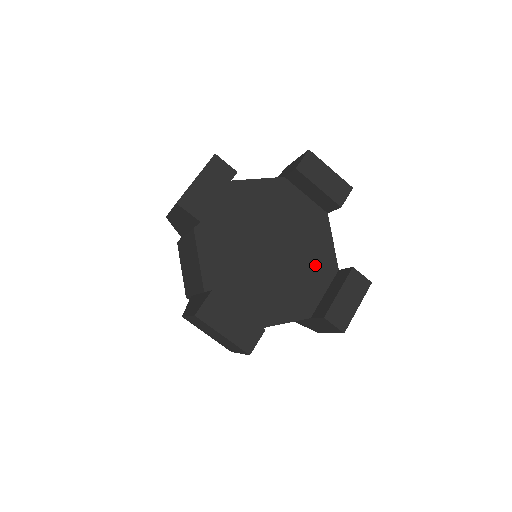
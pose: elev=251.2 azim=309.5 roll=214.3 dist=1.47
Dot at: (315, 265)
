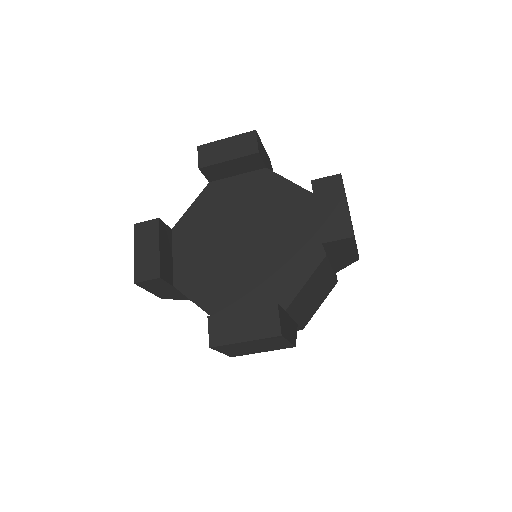
Dot at: (291, 213)
